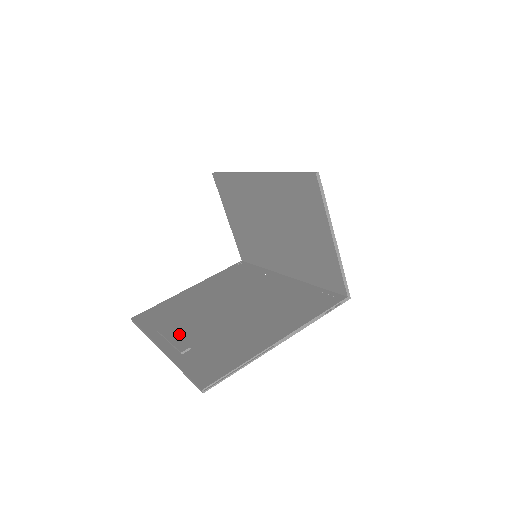
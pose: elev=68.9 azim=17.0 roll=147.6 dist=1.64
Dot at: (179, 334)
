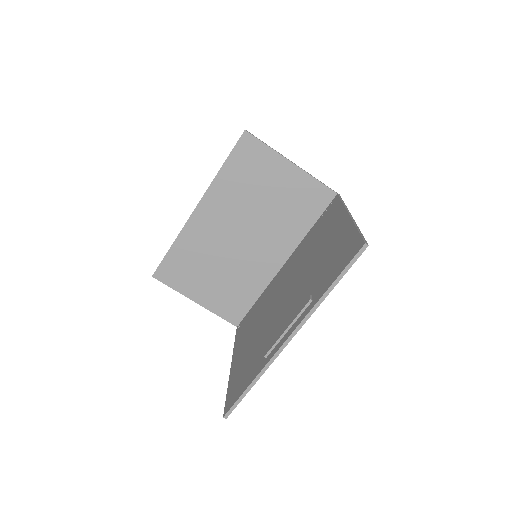
Dot at: occluded
